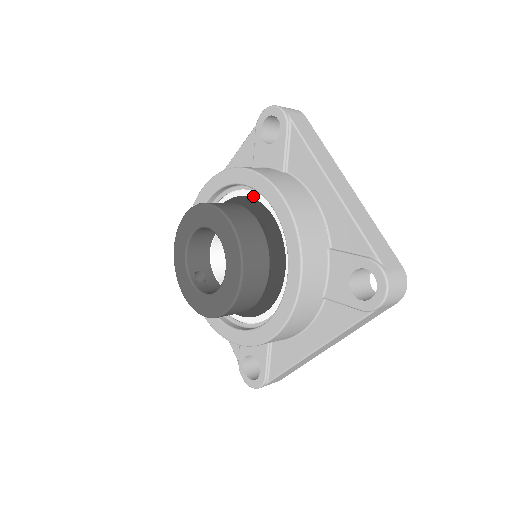
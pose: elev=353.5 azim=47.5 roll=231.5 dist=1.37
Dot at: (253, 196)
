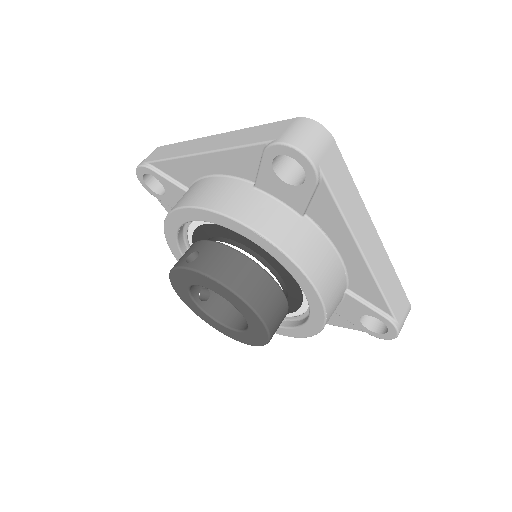
Dot at: occluded
